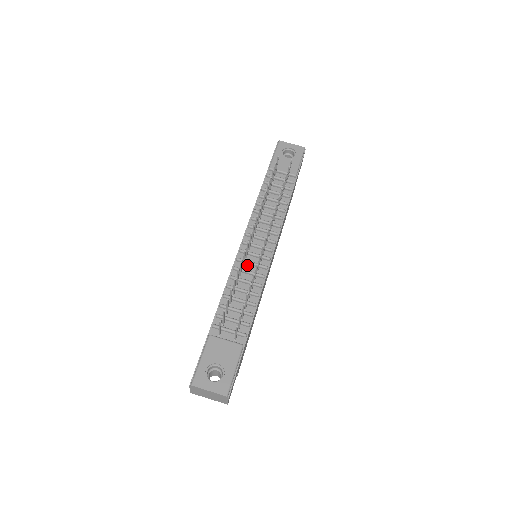
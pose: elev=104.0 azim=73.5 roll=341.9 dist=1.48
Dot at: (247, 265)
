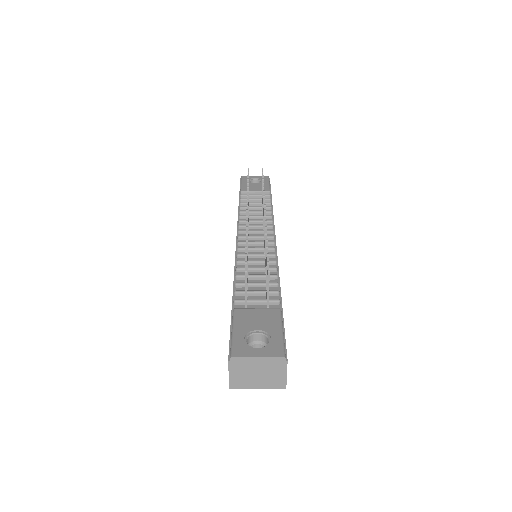
Dot at: (251, 252)
